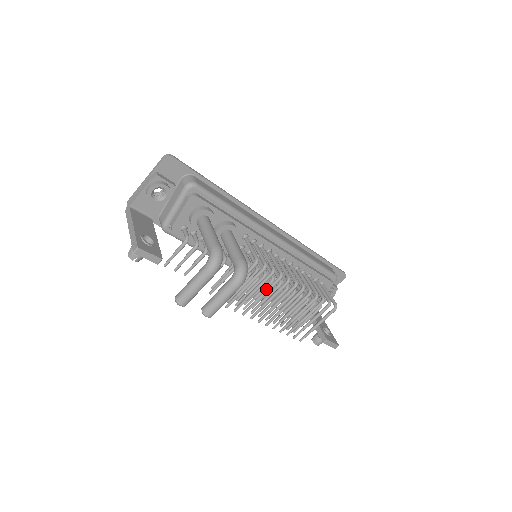
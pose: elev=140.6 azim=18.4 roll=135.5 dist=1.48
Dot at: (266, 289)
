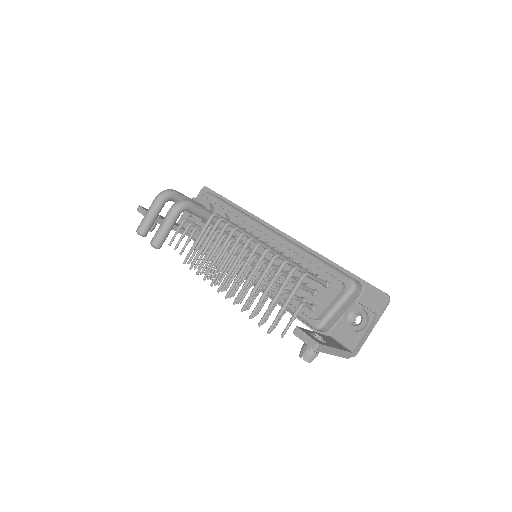
Dot at: (222, 246)
